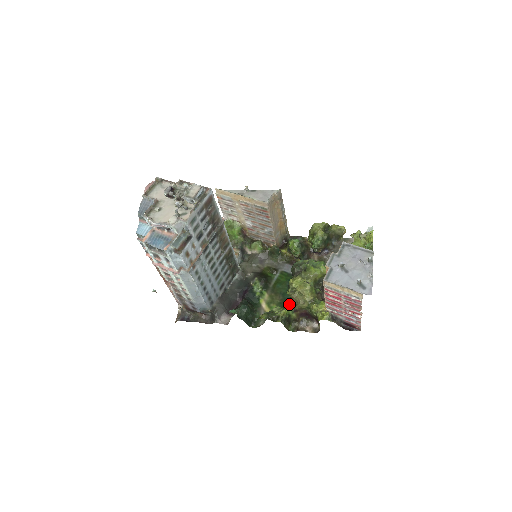
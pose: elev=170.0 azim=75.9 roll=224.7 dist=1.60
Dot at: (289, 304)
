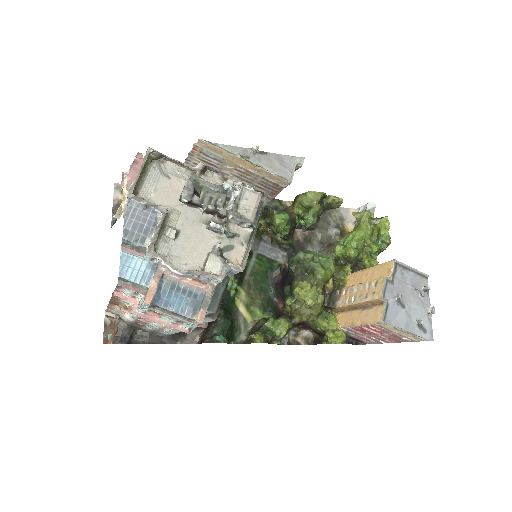
Dot at: (275, 306)
